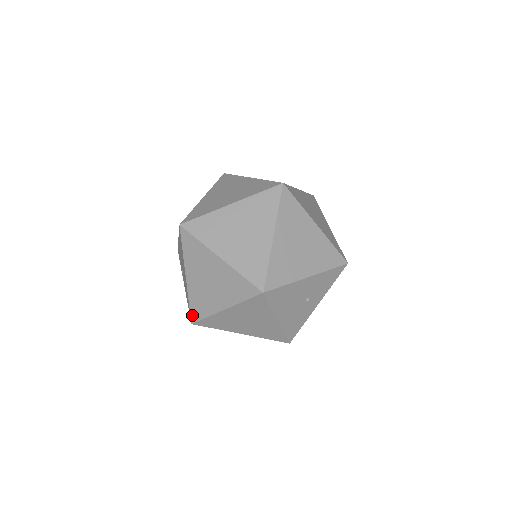
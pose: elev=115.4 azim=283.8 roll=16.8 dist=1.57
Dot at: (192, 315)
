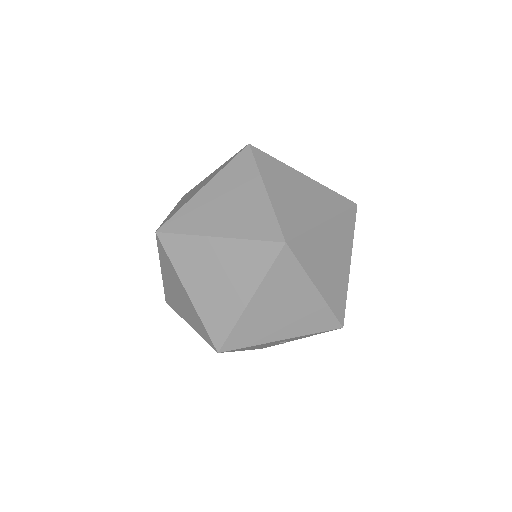
Dot at: (166, 298)
